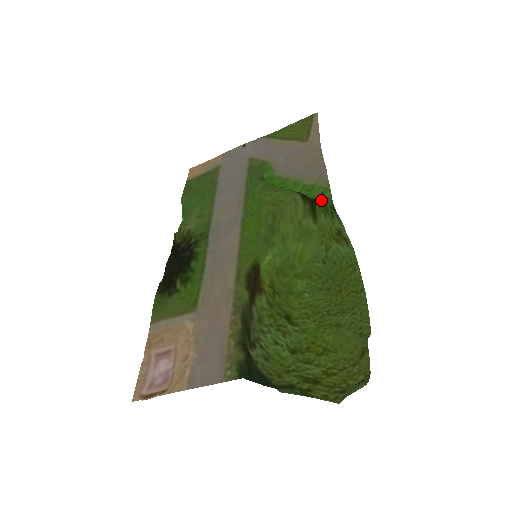
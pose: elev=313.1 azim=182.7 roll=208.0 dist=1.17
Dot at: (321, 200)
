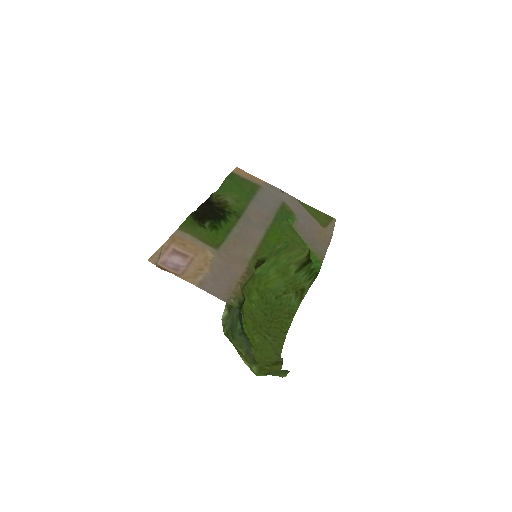
Dot at: (314, 264)
